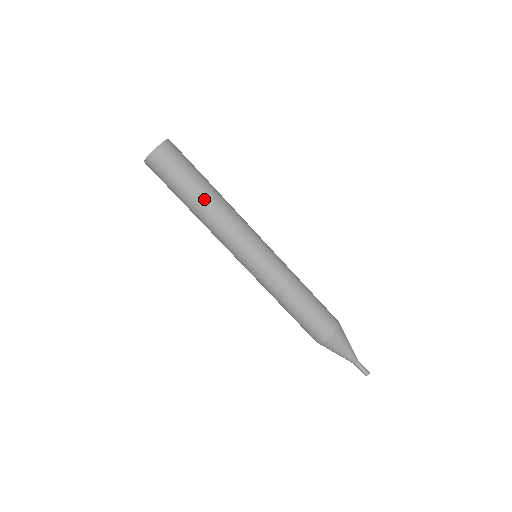
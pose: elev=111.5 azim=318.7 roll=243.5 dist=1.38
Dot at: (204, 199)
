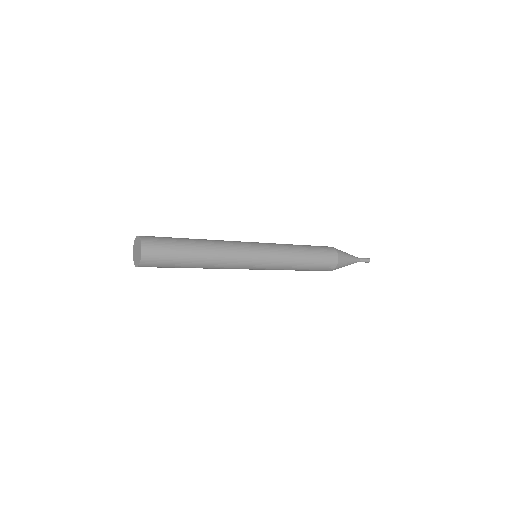
Dot at: (199, 264)
